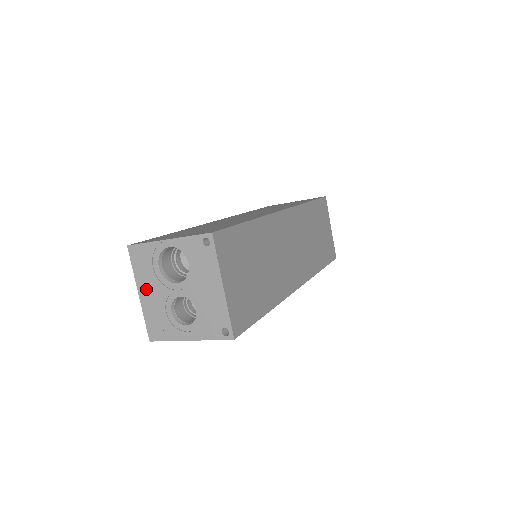
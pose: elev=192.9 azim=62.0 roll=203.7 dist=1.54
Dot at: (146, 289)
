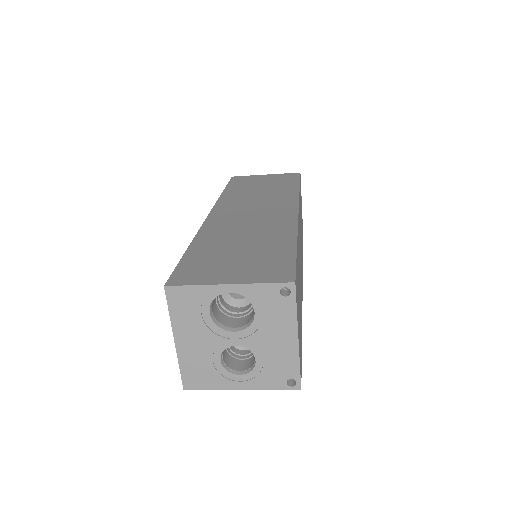
Dot at: (187, 336)
